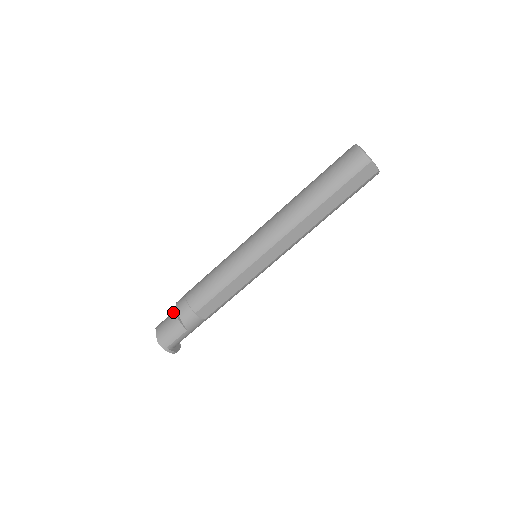
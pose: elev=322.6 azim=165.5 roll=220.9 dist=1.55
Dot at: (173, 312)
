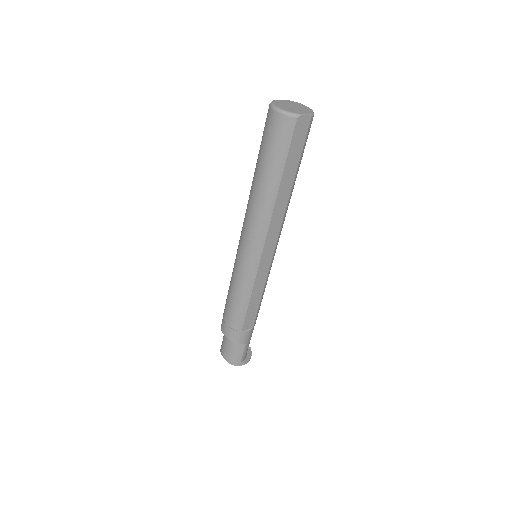
Dot at: (224, 335)
